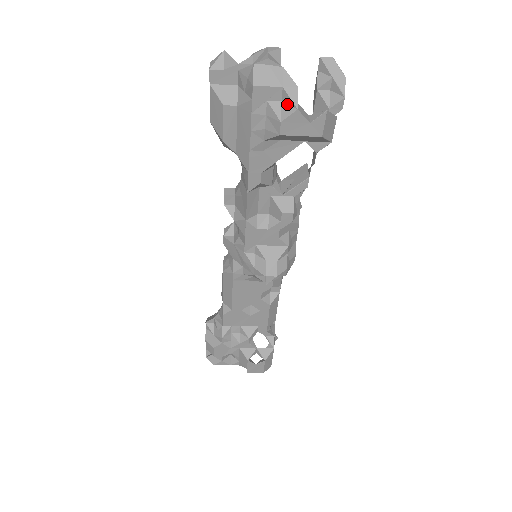
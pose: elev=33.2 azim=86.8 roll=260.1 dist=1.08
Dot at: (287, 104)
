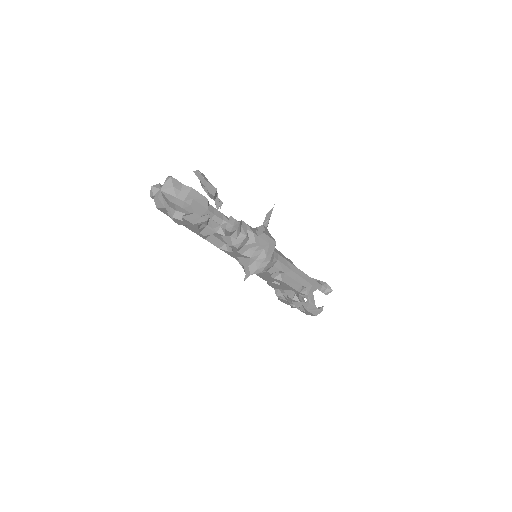
Dot at: (171, 214)
